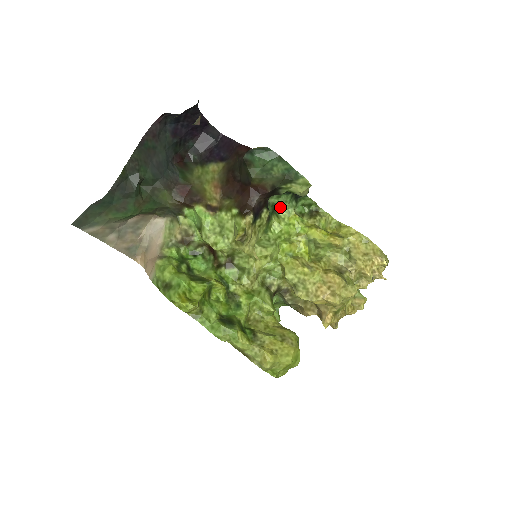
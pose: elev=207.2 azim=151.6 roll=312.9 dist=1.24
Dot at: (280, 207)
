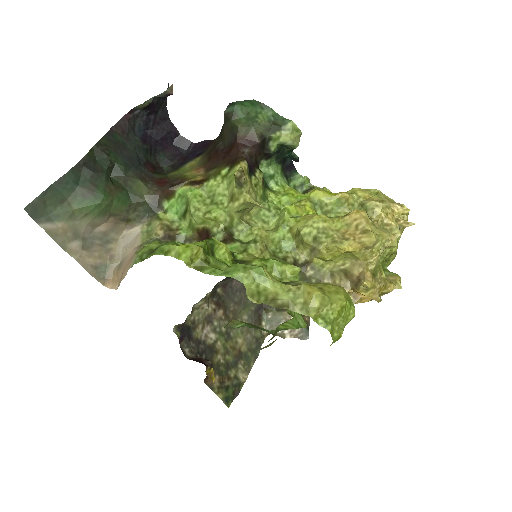
Dot at: (272, 180)
